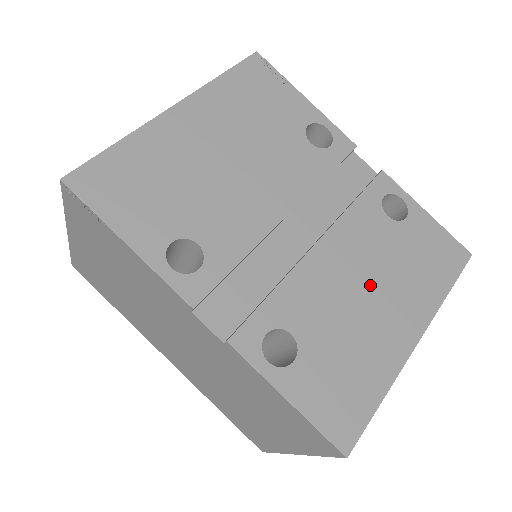
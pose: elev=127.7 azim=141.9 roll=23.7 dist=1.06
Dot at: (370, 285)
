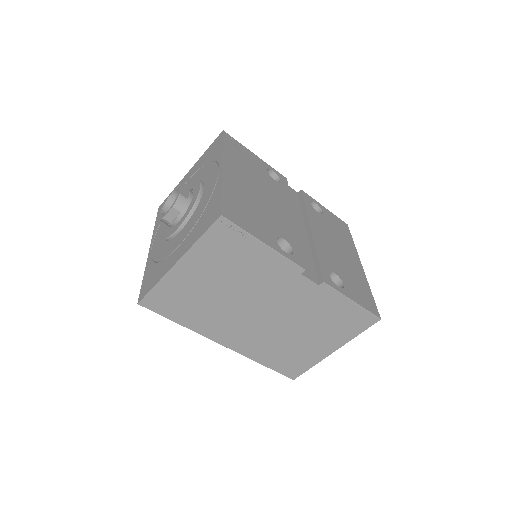
Dot at: (336, 245)
